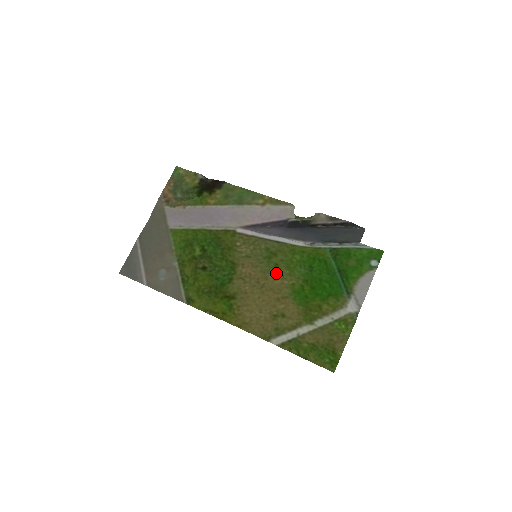
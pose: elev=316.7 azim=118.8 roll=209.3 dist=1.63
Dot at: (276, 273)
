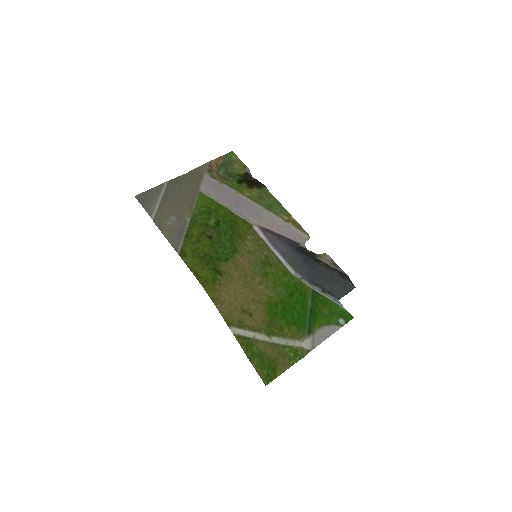
Dot at: (263, 279)
